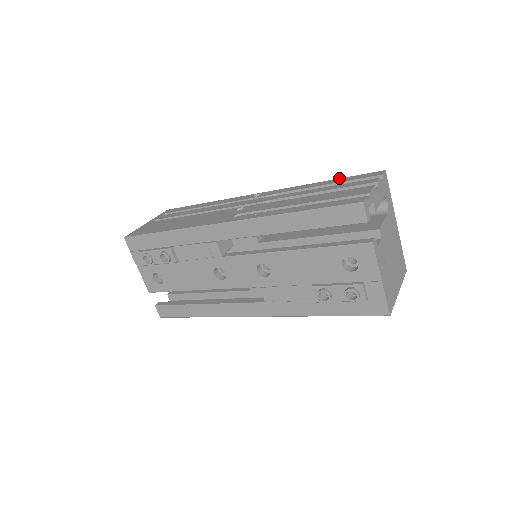
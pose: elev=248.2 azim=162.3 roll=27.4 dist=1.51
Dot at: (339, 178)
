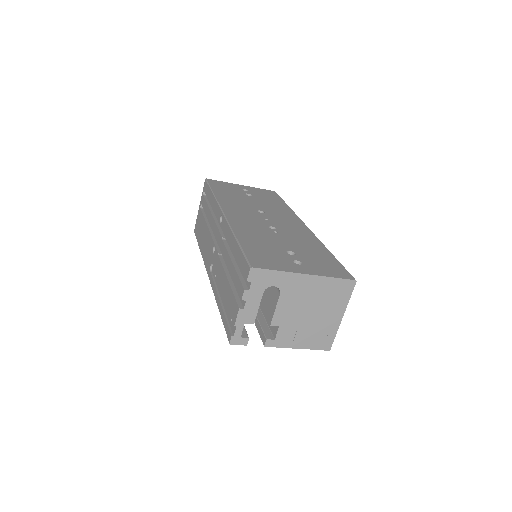
Dot at: (239, 247)
